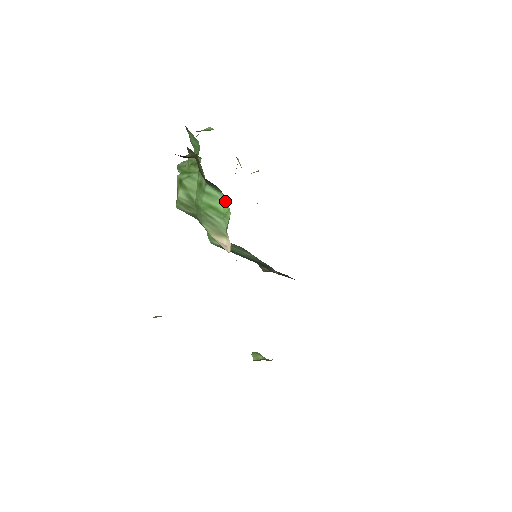
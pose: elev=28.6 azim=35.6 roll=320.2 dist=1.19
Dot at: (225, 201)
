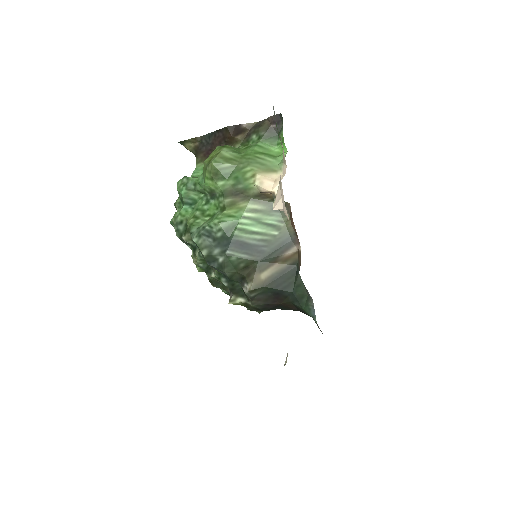
Dot at: (277, 151)
